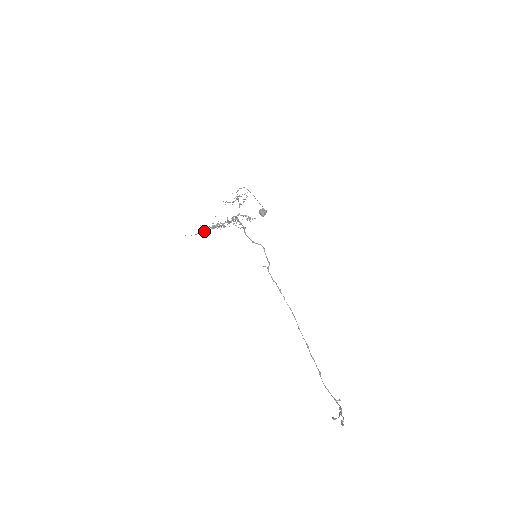
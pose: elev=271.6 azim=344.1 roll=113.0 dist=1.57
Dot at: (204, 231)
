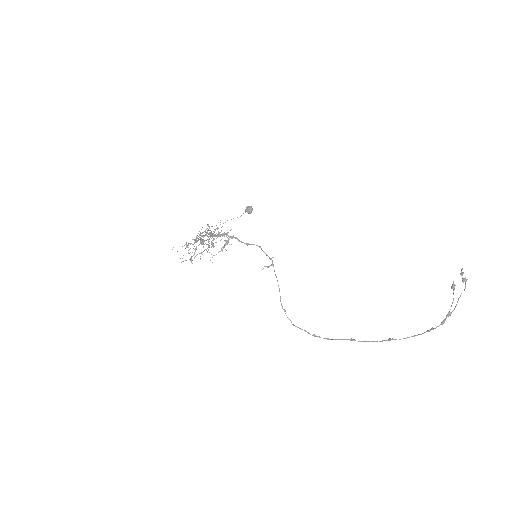
Dot at: (195, 239)
